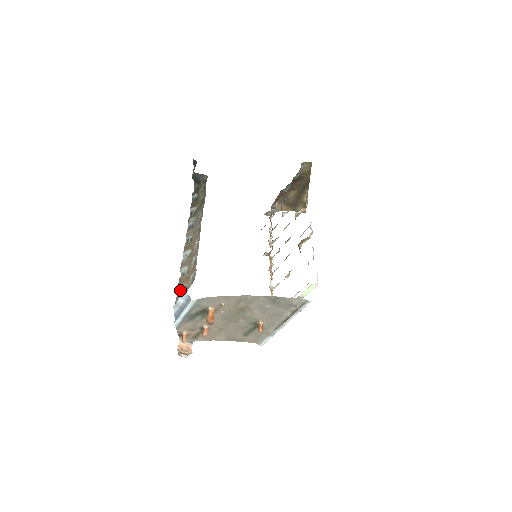
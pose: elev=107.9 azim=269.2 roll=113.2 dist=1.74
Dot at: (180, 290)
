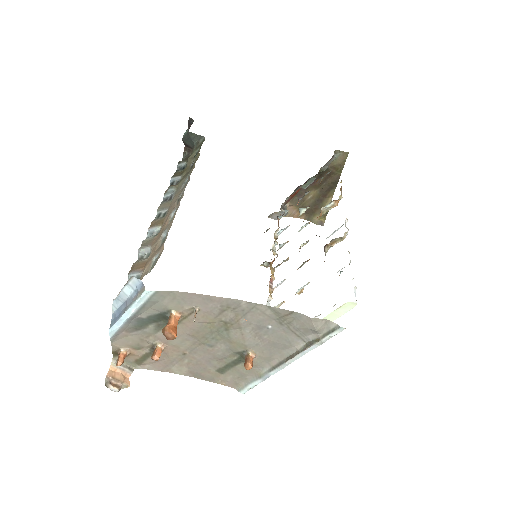
Dot at: occluded
